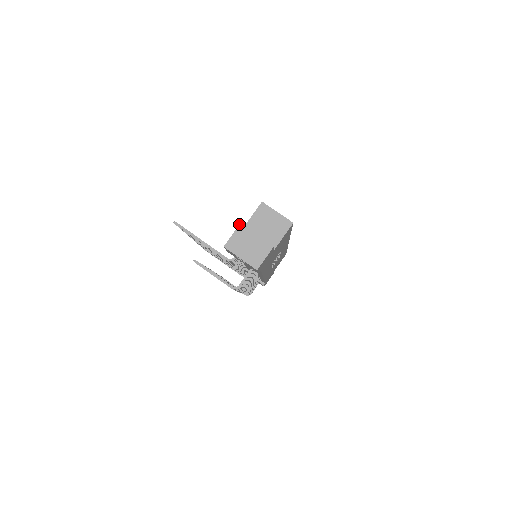
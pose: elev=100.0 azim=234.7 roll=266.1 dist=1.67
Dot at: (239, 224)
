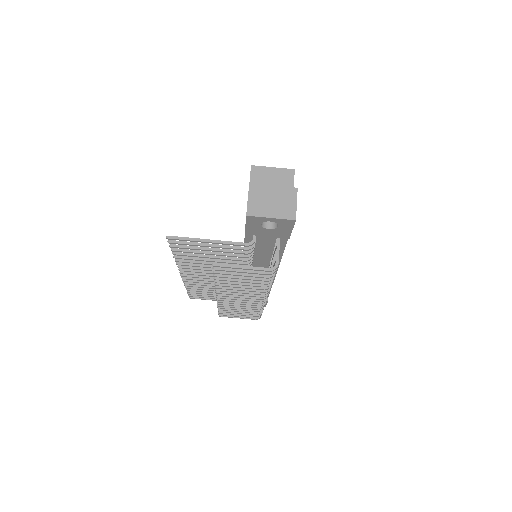
Dot at: occluded
